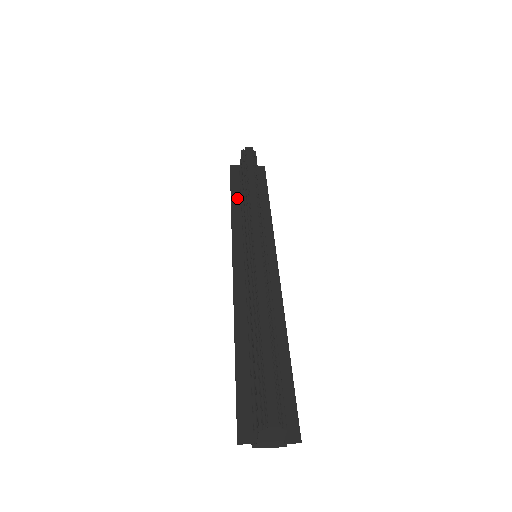
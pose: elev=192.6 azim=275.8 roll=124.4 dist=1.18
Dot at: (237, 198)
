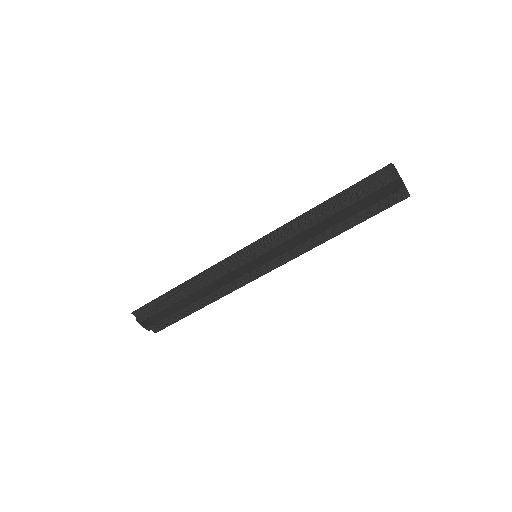
Dot at: (177, 292)
